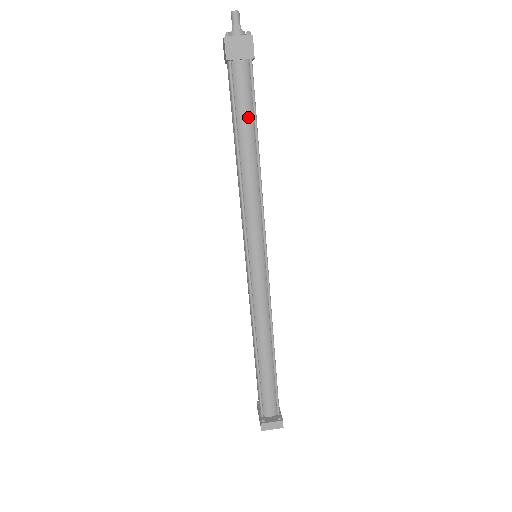
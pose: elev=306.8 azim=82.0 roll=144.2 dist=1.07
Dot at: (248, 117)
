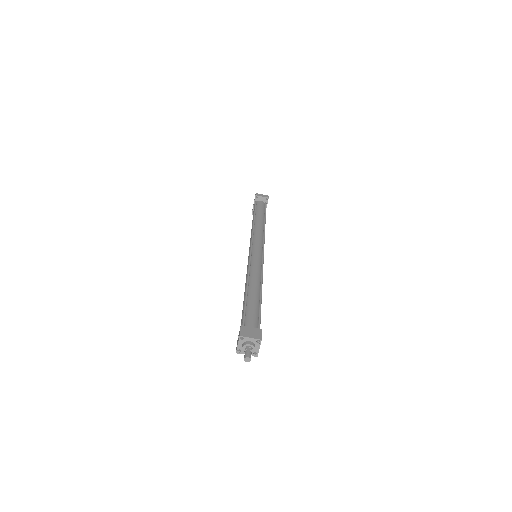
Dot at: occluded
